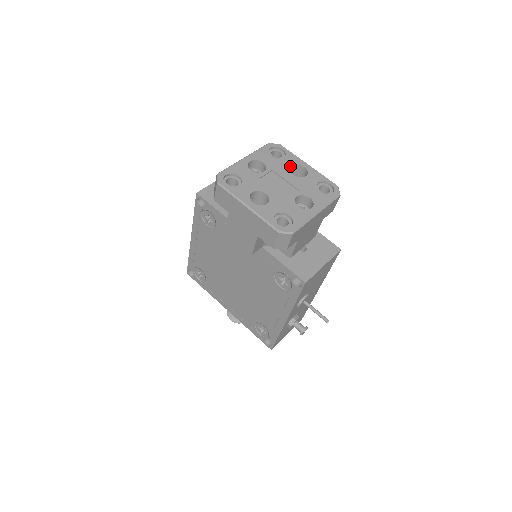
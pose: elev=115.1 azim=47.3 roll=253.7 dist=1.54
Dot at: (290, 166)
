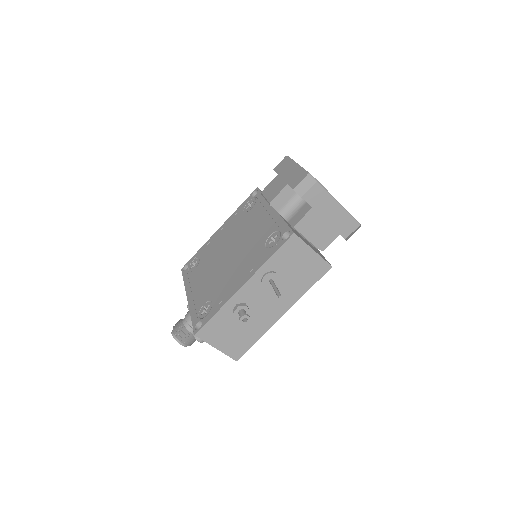
Dot at: occluded
